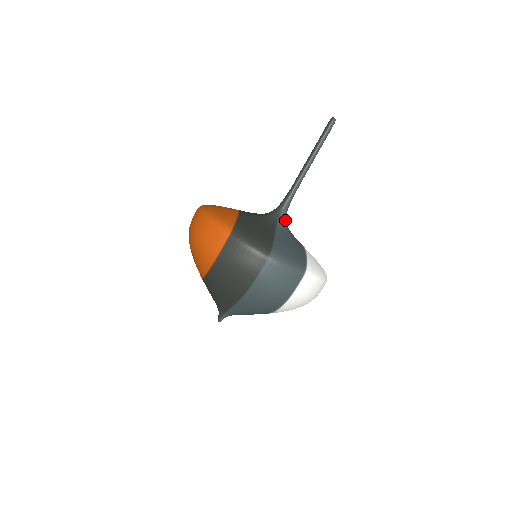
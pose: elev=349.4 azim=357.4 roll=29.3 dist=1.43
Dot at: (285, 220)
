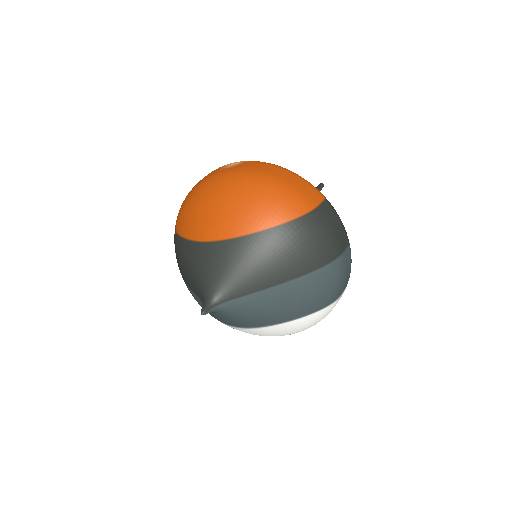
Dot at: occluded
